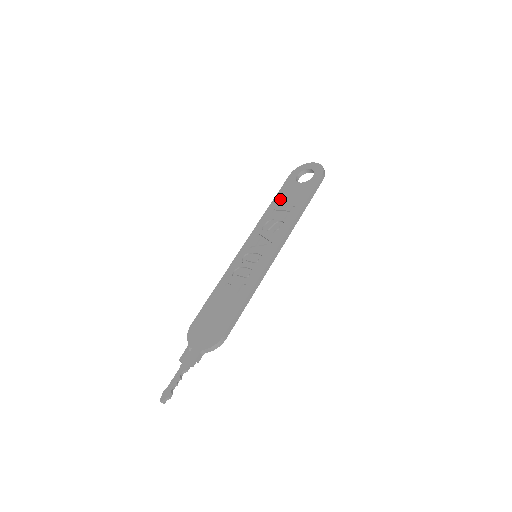
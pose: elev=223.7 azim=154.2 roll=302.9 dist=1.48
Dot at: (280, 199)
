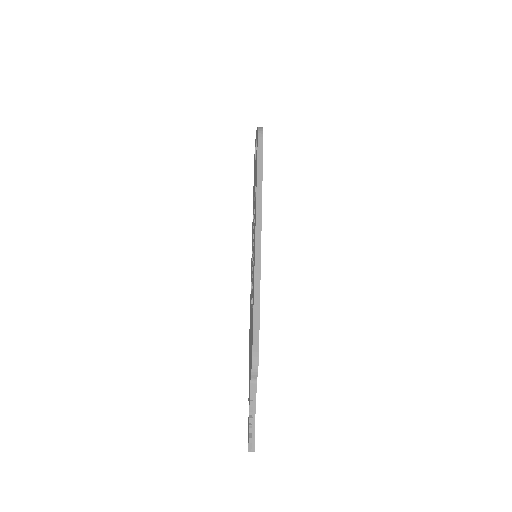
Dot at: occluded
